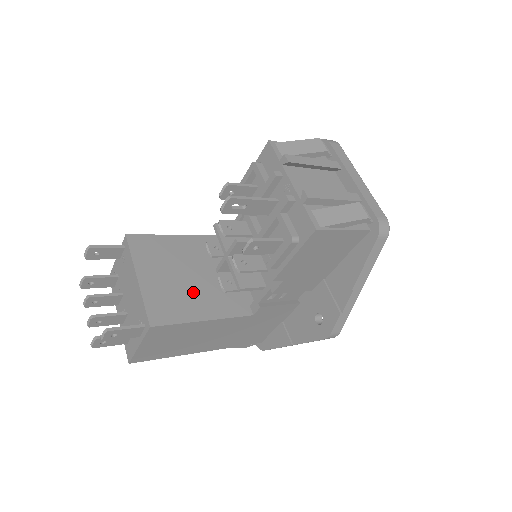
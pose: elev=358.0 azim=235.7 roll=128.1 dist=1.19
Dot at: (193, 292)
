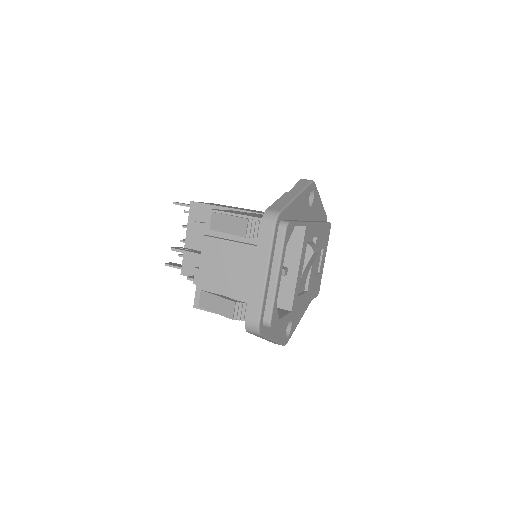
Dot at: occluded
